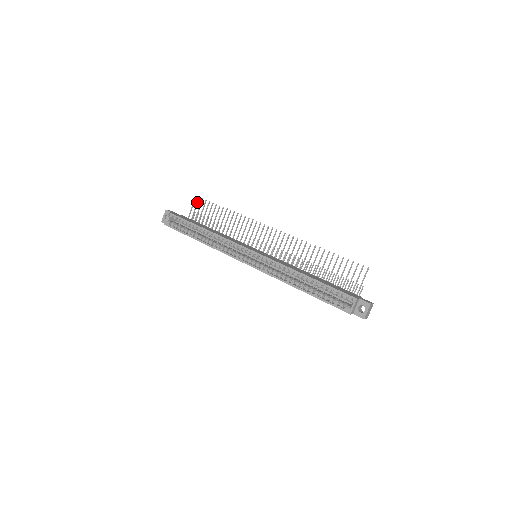
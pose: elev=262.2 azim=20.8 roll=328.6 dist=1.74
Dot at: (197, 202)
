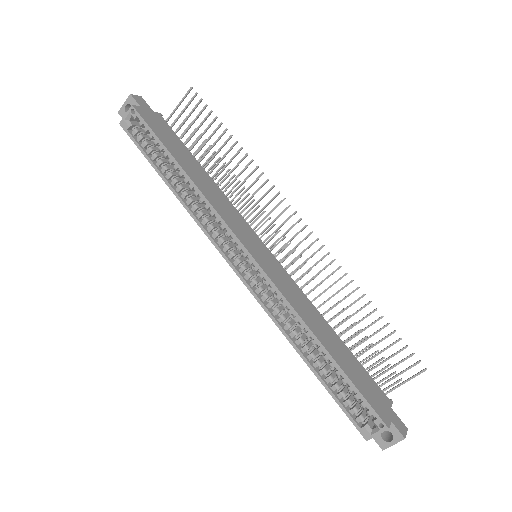
Dot at: (190, 100)
